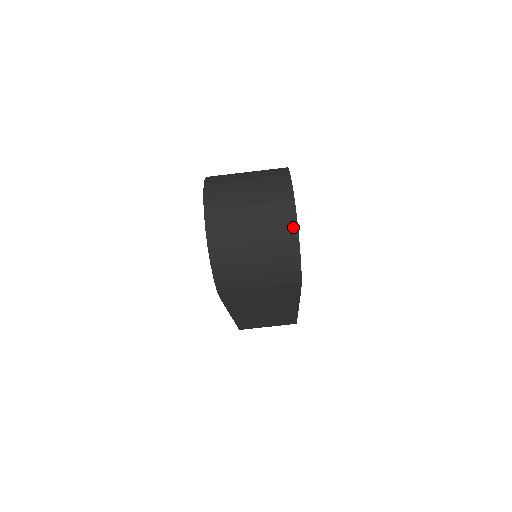
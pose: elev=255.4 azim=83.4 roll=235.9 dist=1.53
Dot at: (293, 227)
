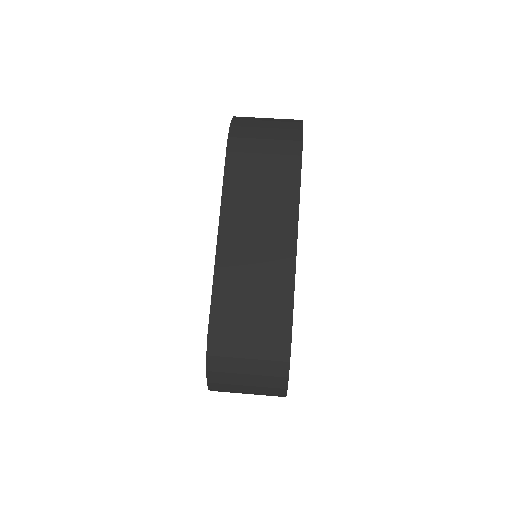
Dot at: occluded
